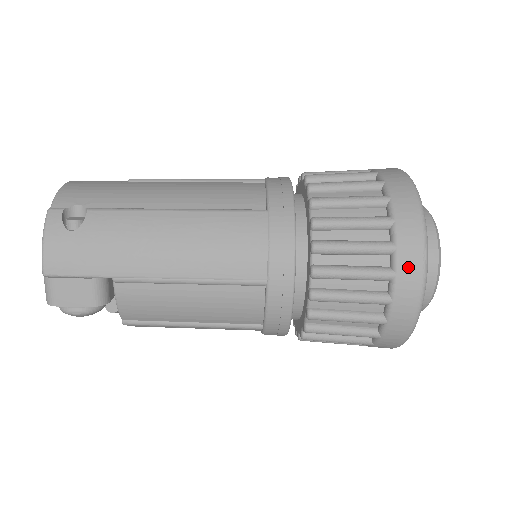
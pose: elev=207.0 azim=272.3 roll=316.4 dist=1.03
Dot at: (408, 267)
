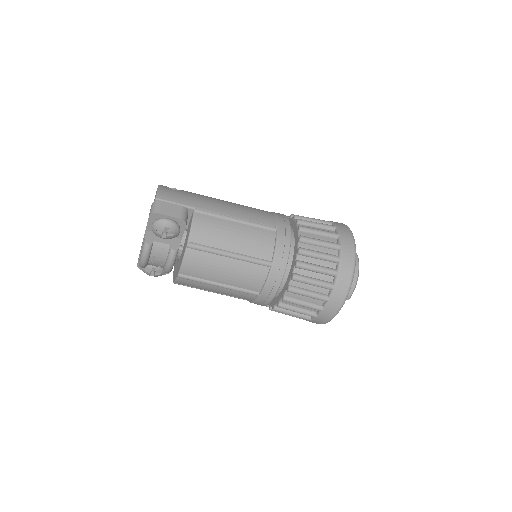
Dot at: (345, 233)
